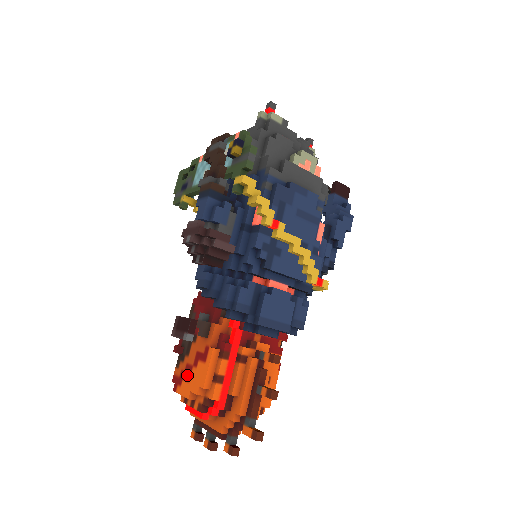
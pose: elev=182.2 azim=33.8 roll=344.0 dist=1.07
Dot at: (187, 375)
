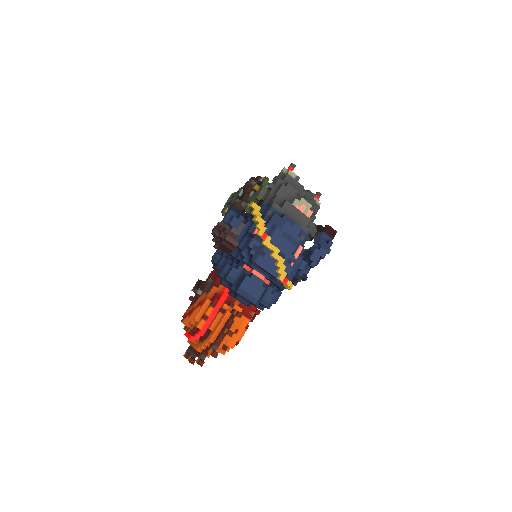
Dot at: (190, 313)
